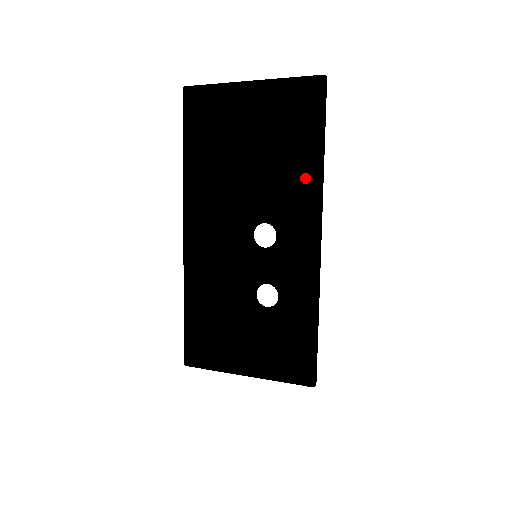
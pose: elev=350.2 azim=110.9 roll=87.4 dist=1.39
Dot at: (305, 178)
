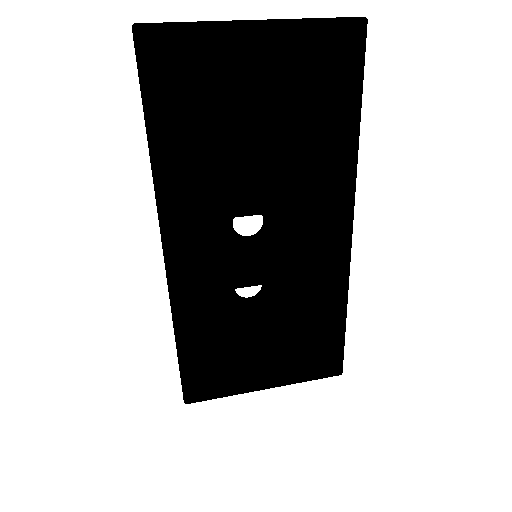
Dot at: (336, 161)
